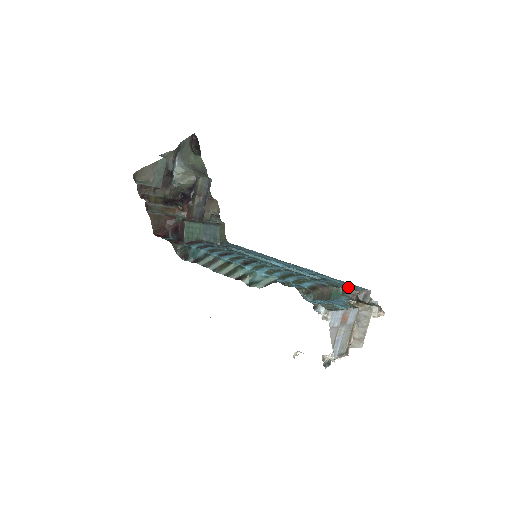
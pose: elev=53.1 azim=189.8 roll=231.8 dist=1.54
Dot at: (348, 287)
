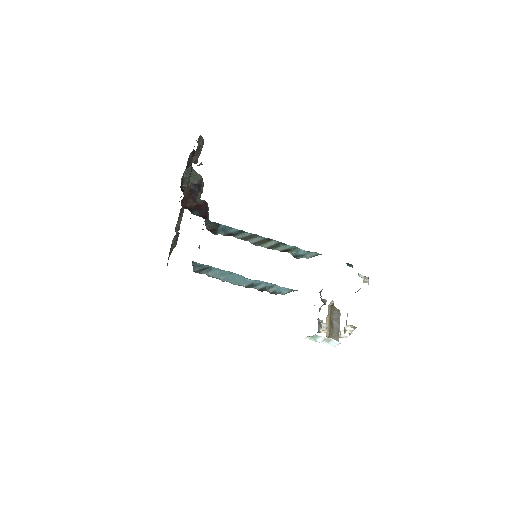
Dot at: occluded
